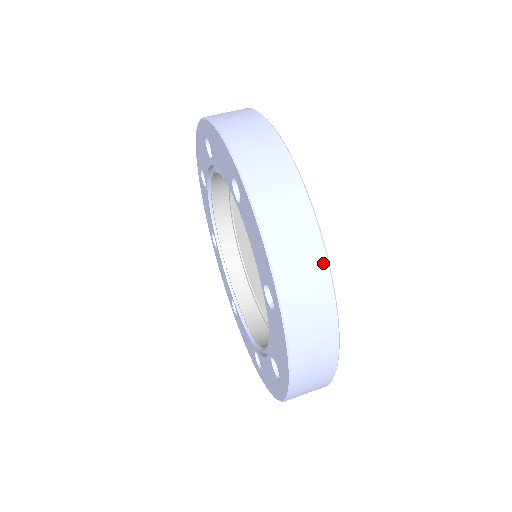
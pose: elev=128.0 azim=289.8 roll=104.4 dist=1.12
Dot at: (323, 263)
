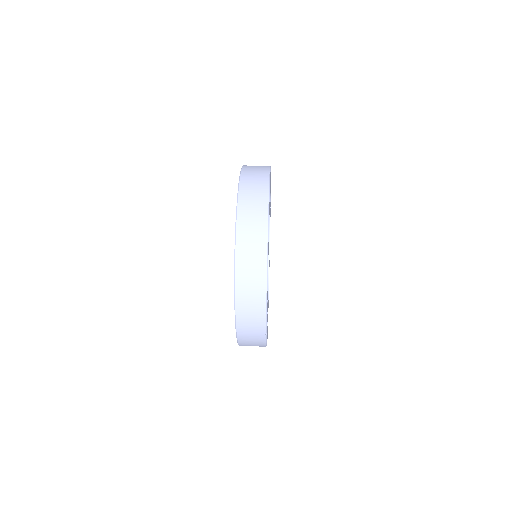
Dot at: occluded
